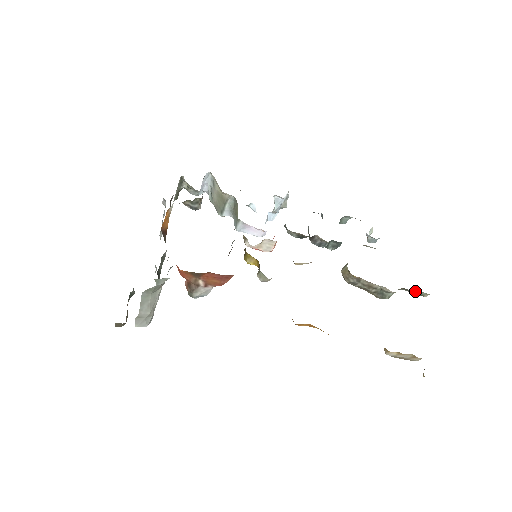
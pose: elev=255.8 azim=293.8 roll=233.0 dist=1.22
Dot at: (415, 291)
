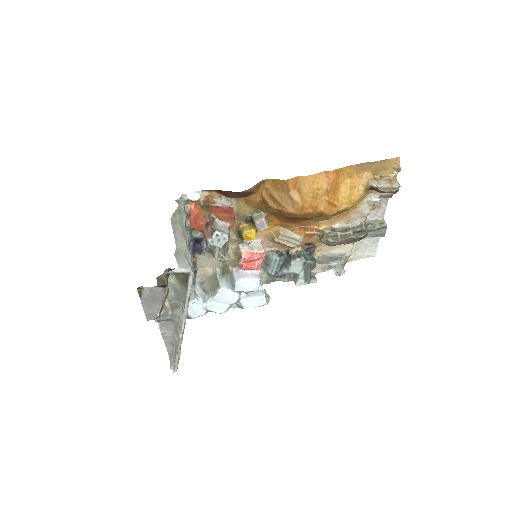
Dot at: (374, 222)
